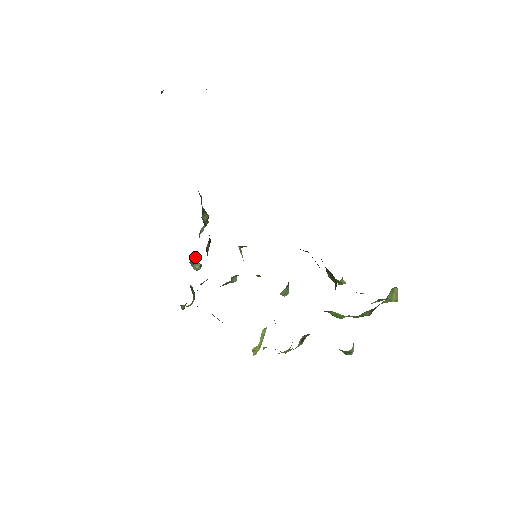
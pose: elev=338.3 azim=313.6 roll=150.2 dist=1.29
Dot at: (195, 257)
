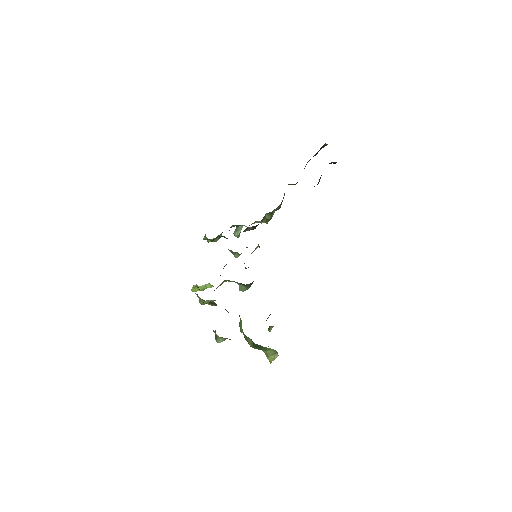
Dot at: occluded
